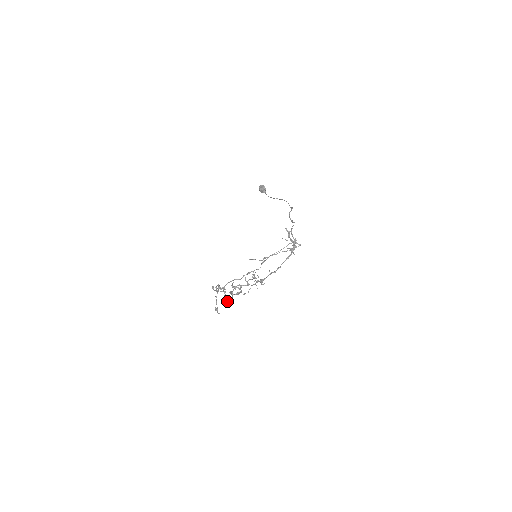
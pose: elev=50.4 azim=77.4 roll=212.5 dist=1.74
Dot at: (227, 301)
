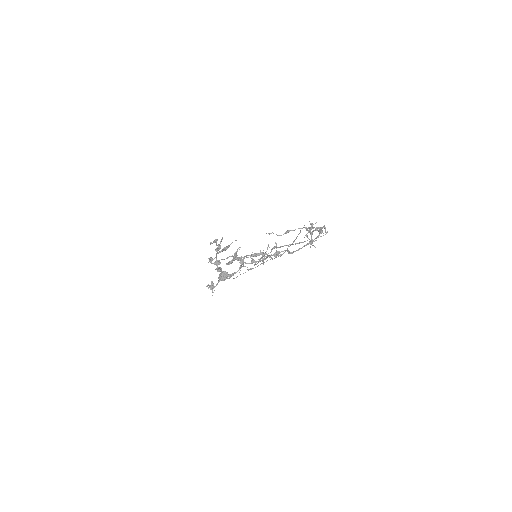
Dot at: (221, 271)
